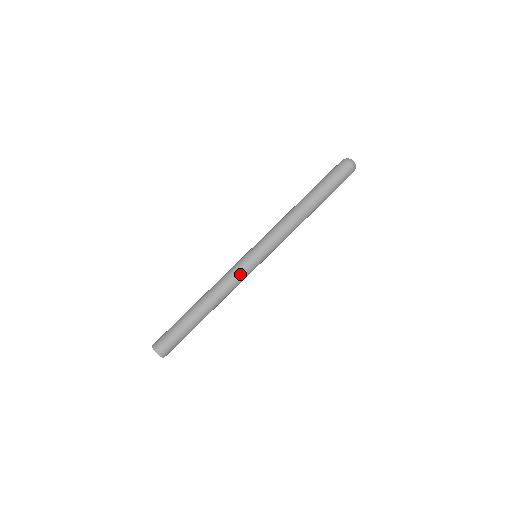
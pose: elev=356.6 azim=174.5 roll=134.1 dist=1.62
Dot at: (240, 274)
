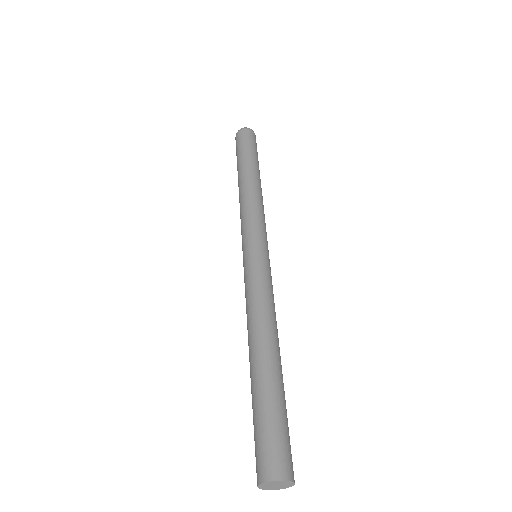
Dot at: (253, 279)
